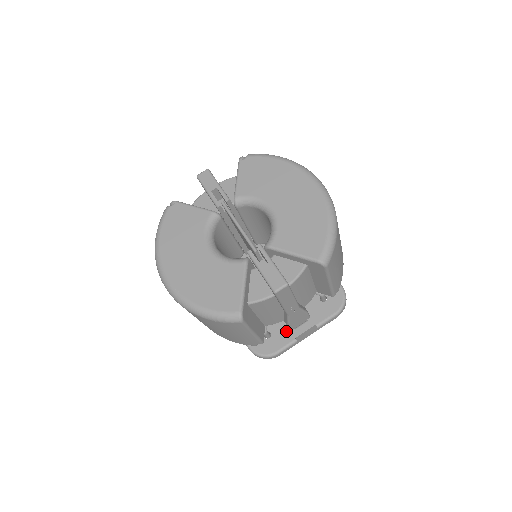
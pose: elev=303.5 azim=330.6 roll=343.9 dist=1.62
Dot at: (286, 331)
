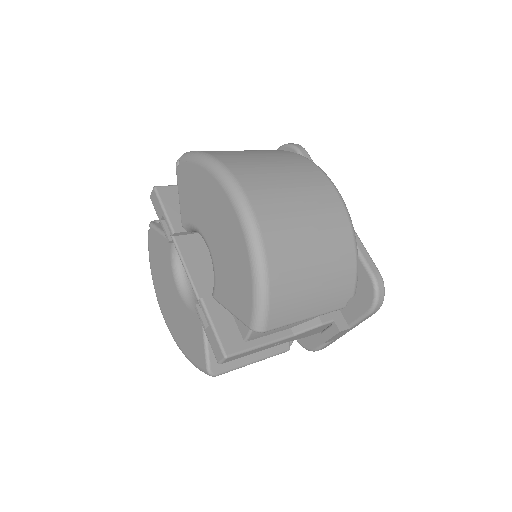
Dot at: occluded
